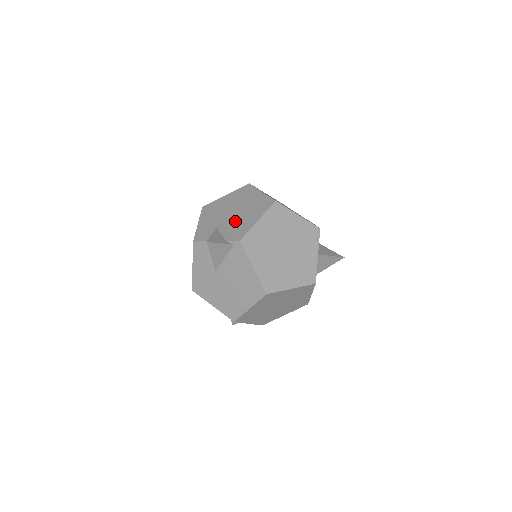
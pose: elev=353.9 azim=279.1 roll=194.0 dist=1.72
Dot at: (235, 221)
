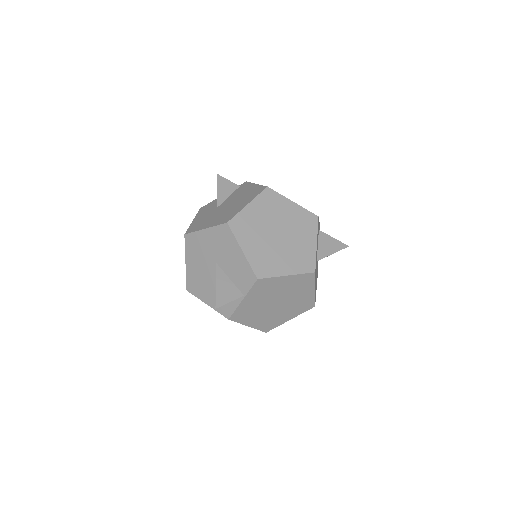
Dot at: occluded
